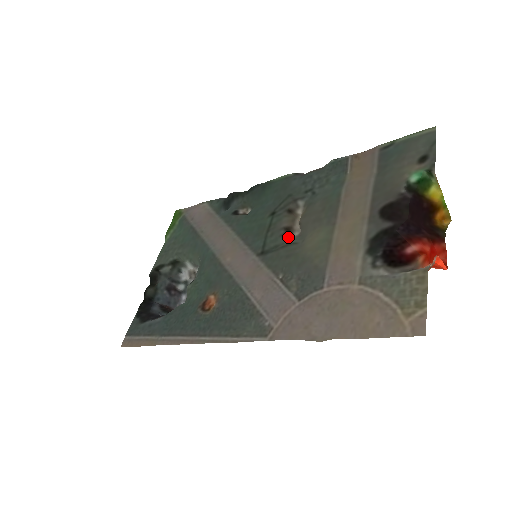
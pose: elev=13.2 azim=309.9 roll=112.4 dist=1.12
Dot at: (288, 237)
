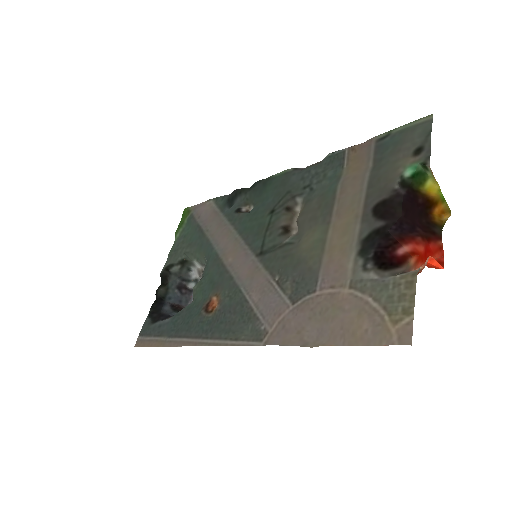
Dot at: (286, 236)
